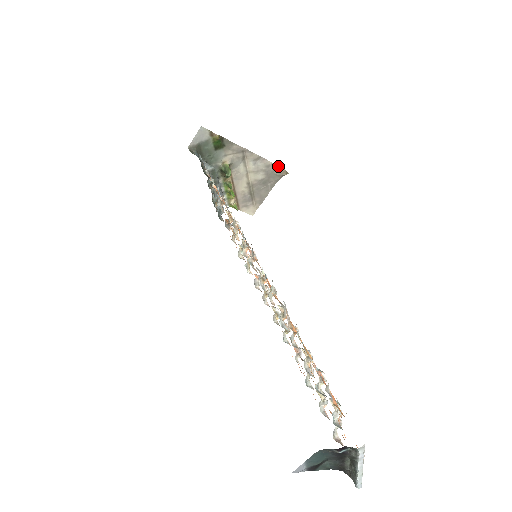
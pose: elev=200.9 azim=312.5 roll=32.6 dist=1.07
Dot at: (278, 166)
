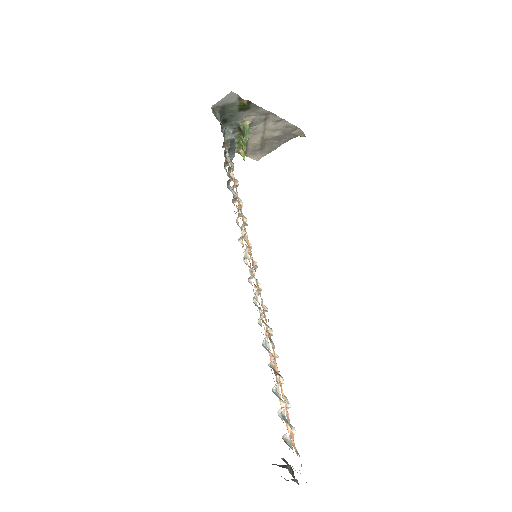
Dot at: occluded
